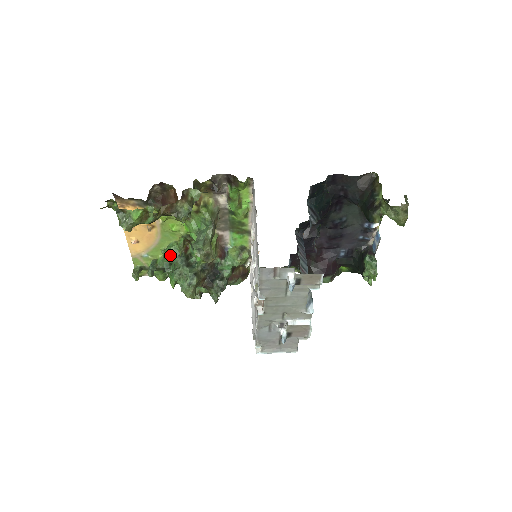
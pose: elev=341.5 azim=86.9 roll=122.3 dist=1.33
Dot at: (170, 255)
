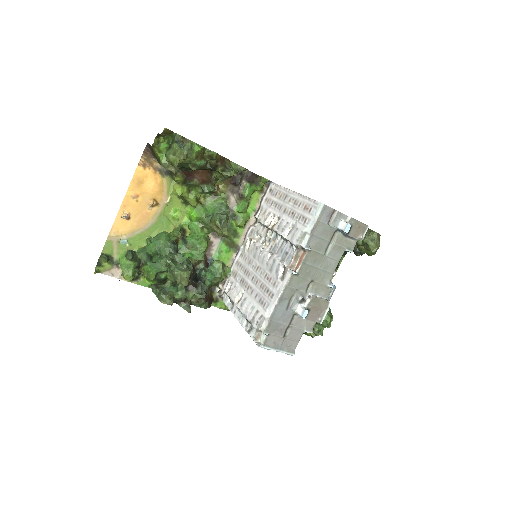
Dot at: (162, 240)
